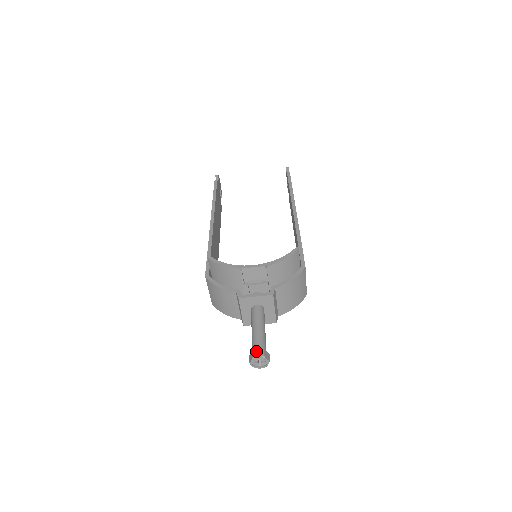
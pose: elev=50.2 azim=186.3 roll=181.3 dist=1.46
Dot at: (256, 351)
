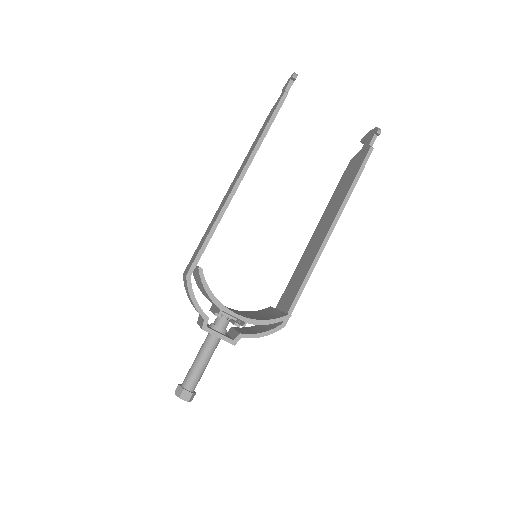
Dot at: (185, 393)
